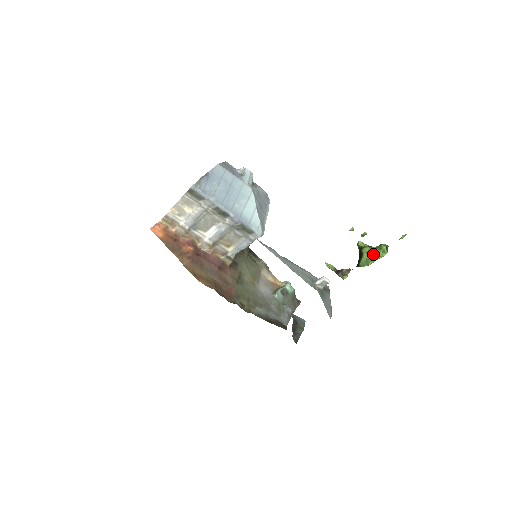
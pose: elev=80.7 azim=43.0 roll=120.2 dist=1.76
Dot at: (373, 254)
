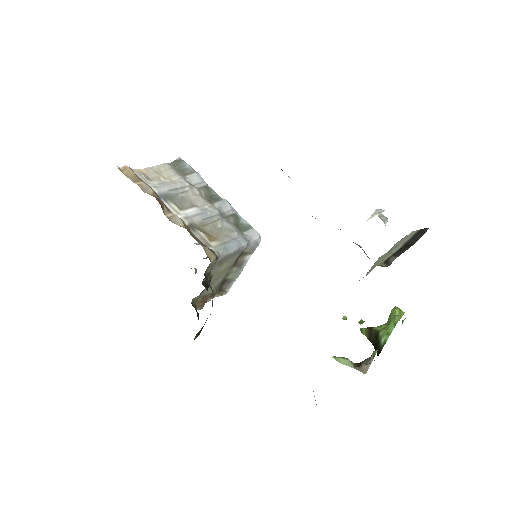
Dot at: (390, 321)
